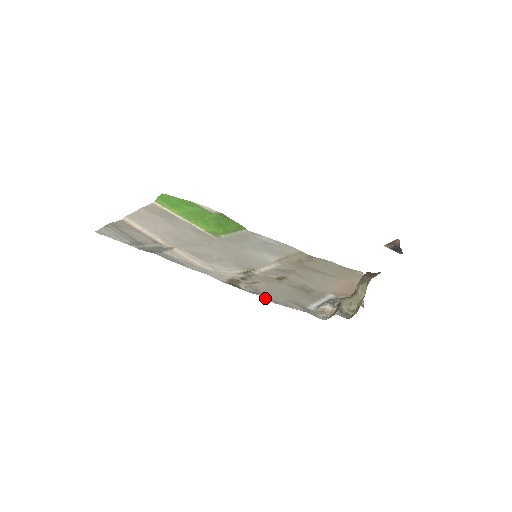
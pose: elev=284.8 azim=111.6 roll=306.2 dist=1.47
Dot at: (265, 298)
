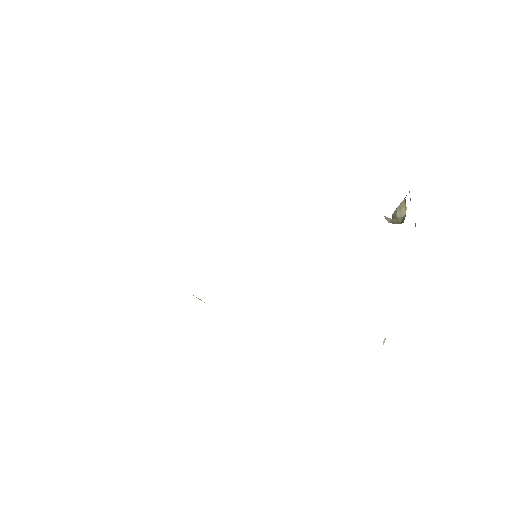
Dot at: occluded
